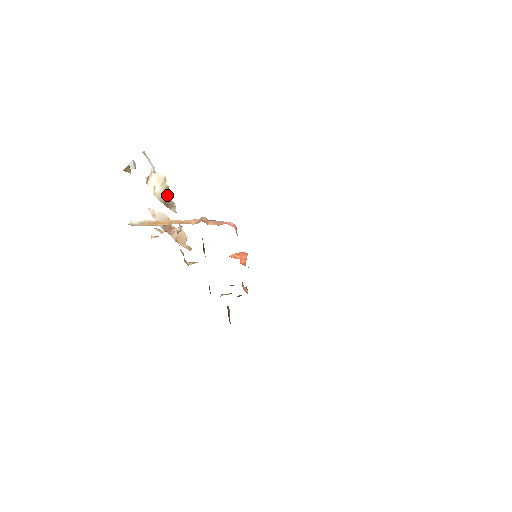
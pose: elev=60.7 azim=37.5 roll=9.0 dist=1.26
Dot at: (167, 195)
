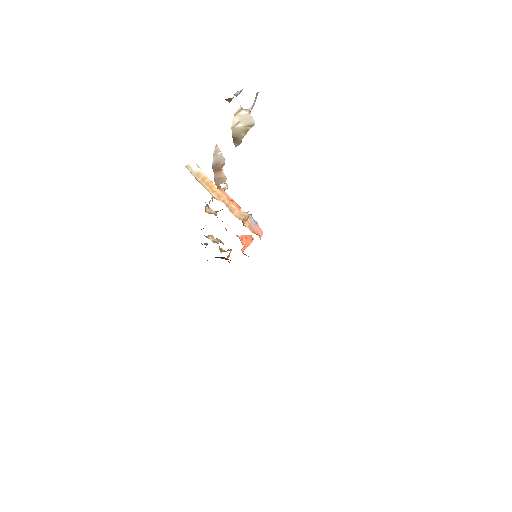
Dot at: (242, 134)
